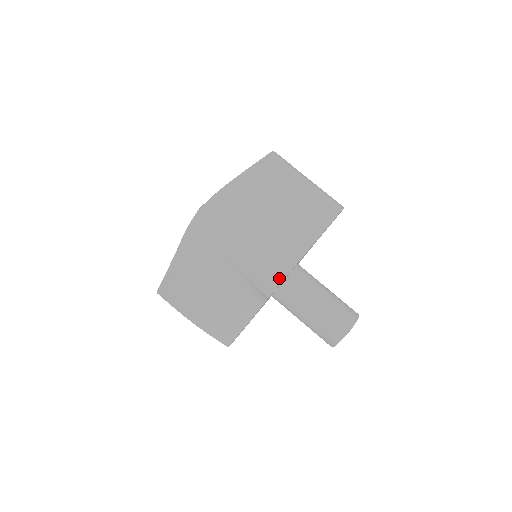
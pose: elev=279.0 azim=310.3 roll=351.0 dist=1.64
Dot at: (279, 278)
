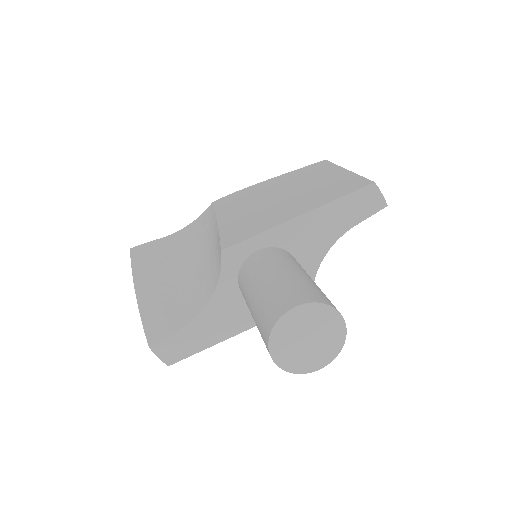
Dot at: (250, 235)
